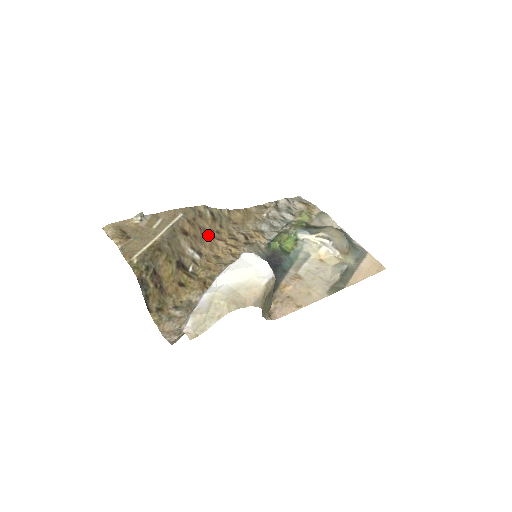
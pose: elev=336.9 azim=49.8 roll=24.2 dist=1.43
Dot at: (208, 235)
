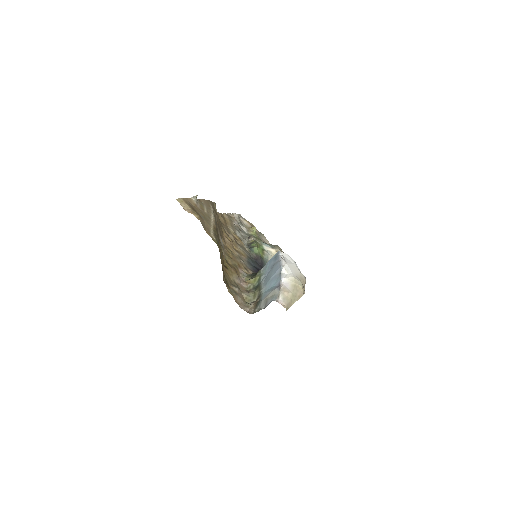
Dot at: (220, 229)
